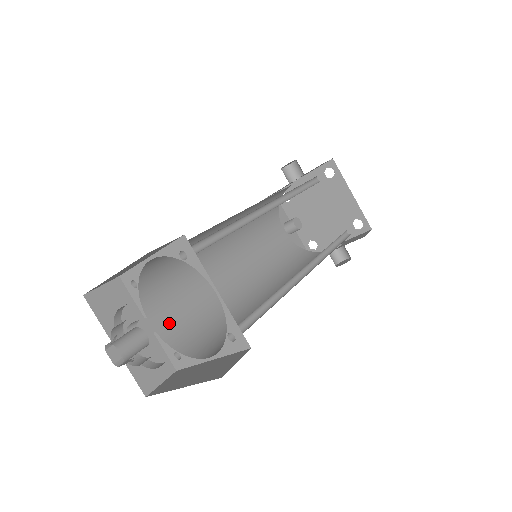
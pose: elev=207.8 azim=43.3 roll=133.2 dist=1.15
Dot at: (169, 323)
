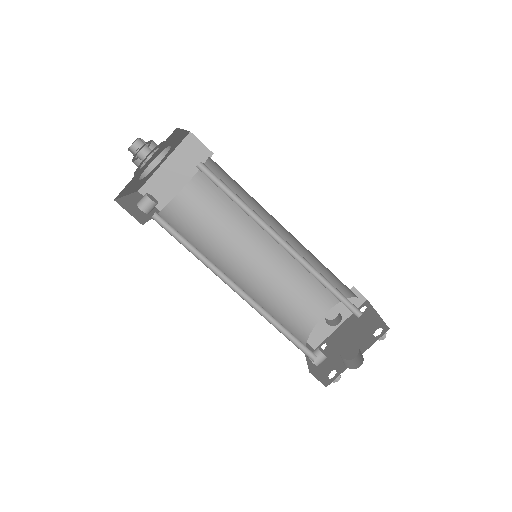
Dot at: occluded
